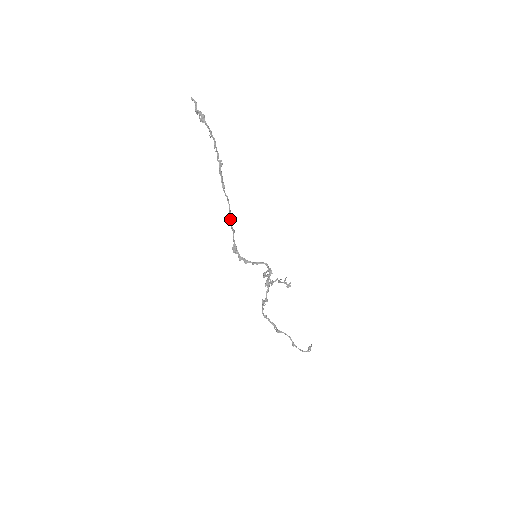
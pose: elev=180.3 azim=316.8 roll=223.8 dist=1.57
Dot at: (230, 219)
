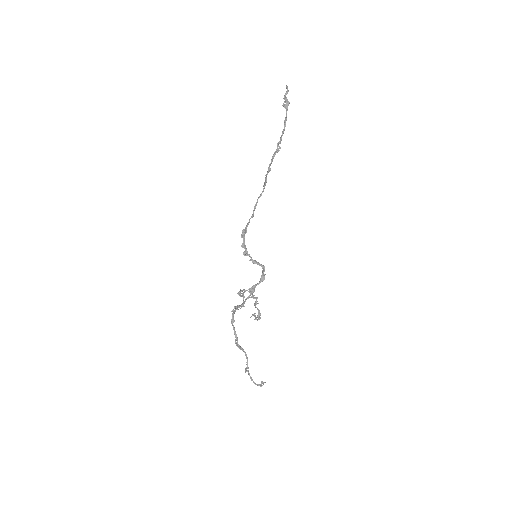
Dot at: (257, 202)
